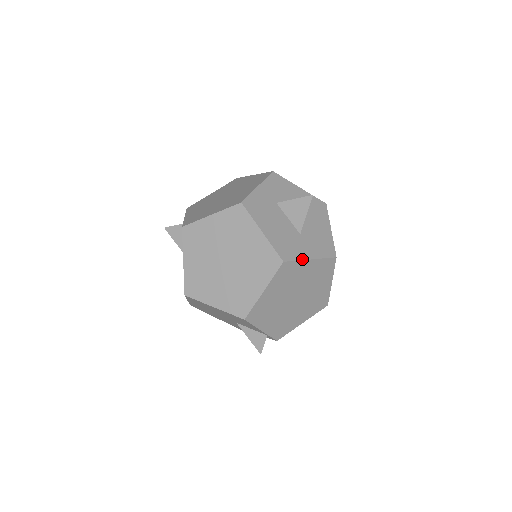
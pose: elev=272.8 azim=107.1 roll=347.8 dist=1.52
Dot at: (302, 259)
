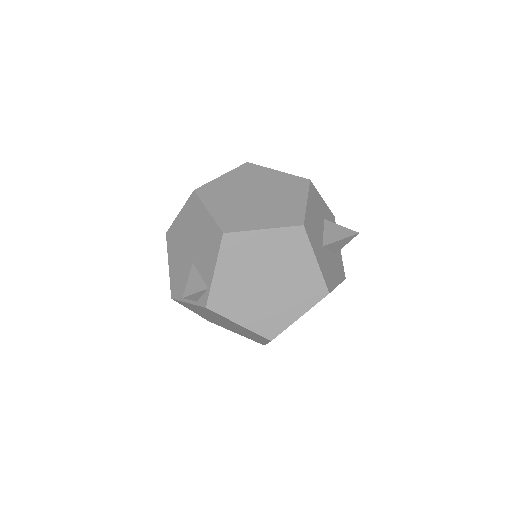
Dot at: (313, 248)
